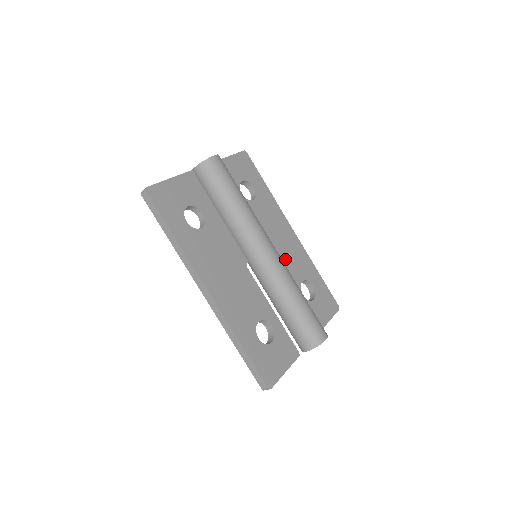
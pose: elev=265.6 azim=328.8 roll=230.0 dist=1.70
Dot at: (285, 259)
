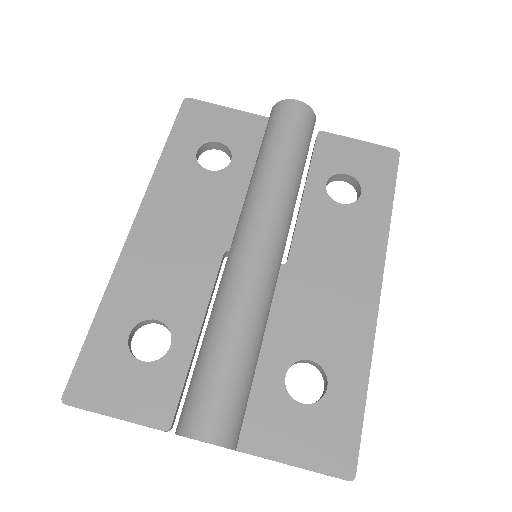
Dot at: (310, 304)
